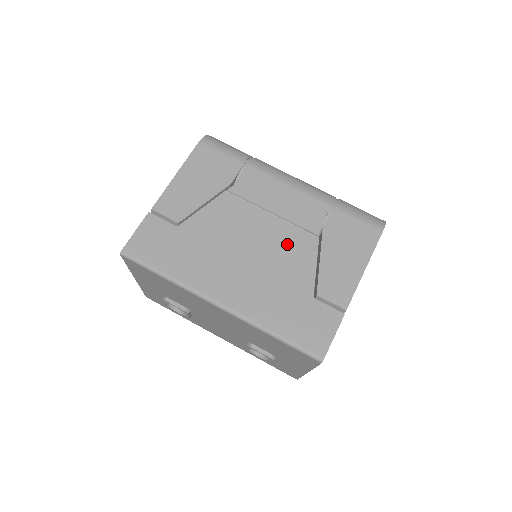
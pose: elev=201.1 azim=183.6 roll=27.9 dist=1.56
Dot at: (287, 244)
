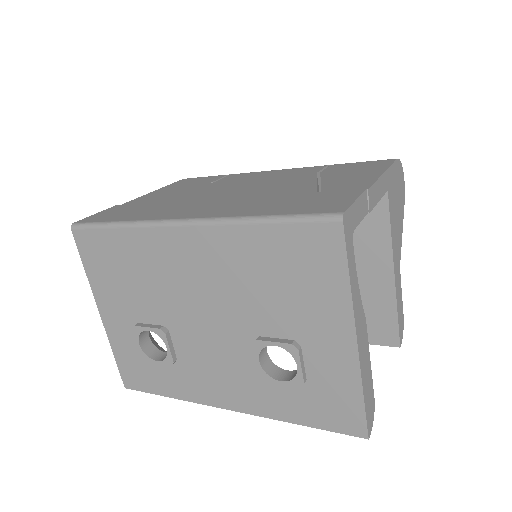
Dot at: (276, 183)
